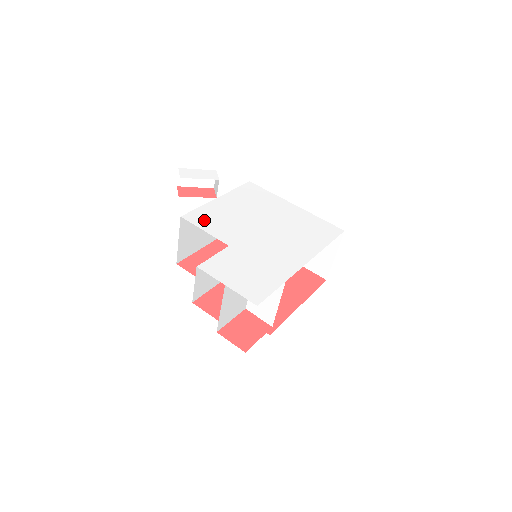
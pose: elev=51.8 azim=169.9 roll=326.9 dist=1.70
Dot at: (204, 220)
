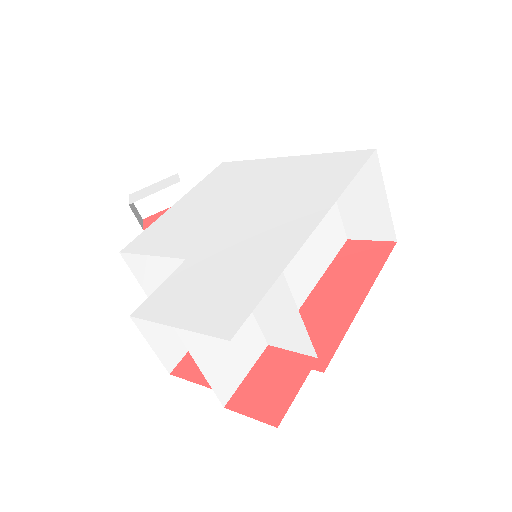
Dot at: (152, 241)
